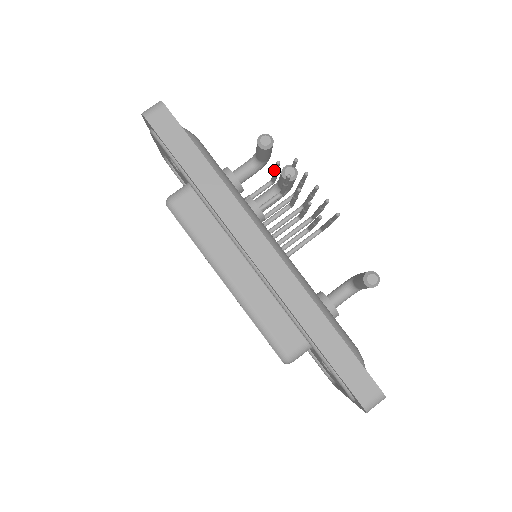
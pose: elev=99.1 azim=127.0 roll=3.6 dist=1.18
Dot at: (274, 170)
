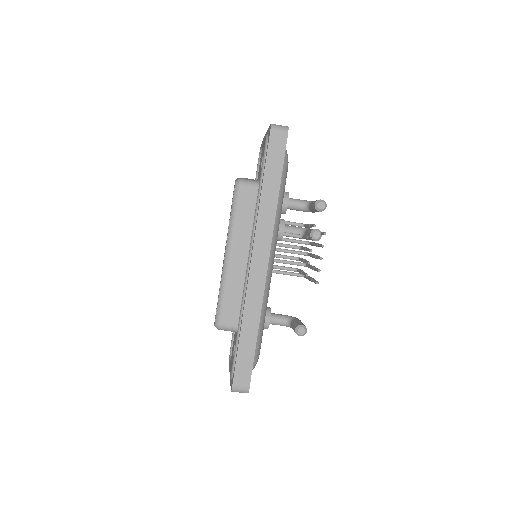
Dot at: (310, 225)
